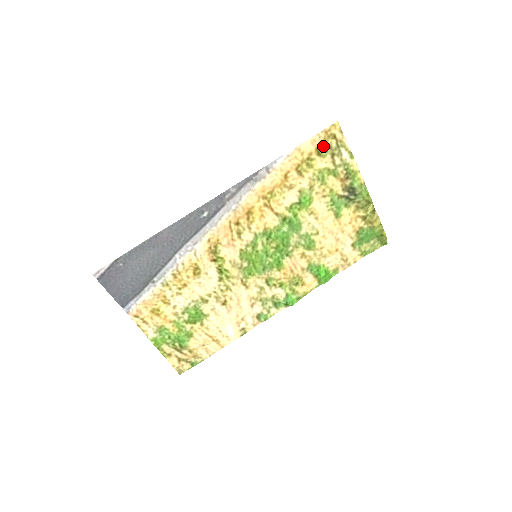
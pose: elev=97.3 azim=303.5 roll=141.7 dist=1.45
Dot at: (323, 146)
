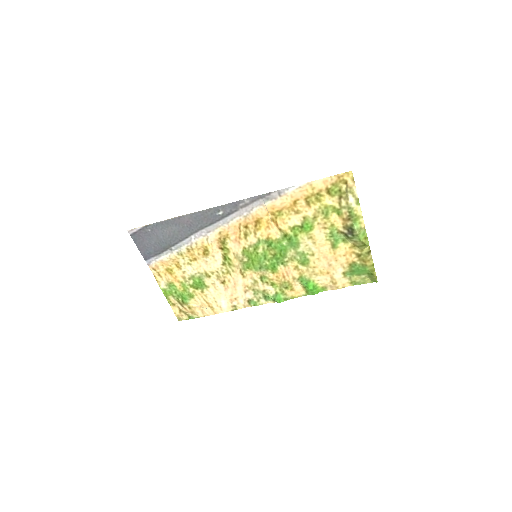
Dot at: (334, 187)
